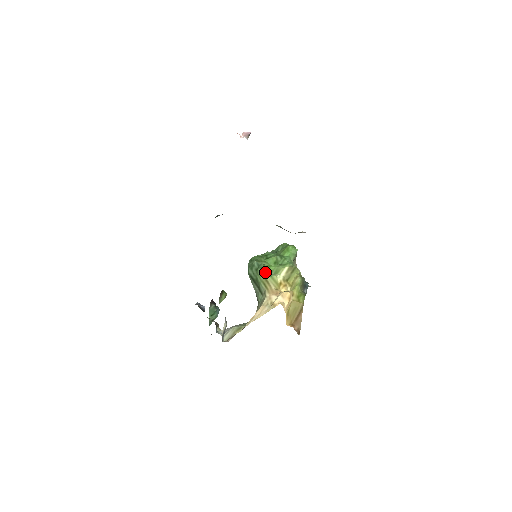
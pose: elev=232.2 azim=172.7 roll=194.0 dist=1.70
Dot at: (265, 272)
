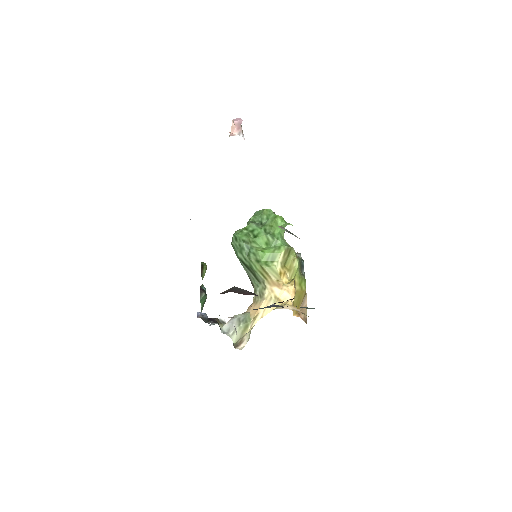
Dot at: (260, 260)
